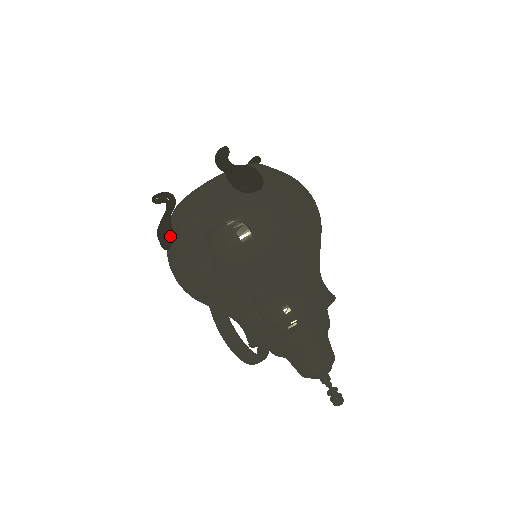
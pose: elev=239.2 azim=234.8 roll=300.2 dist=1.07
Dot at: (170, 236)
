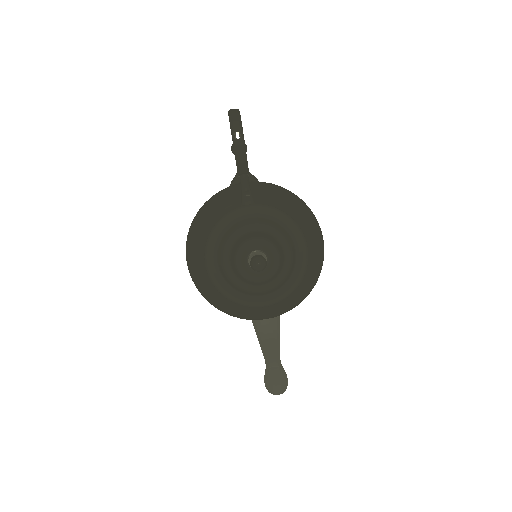
Dot at: occluded
